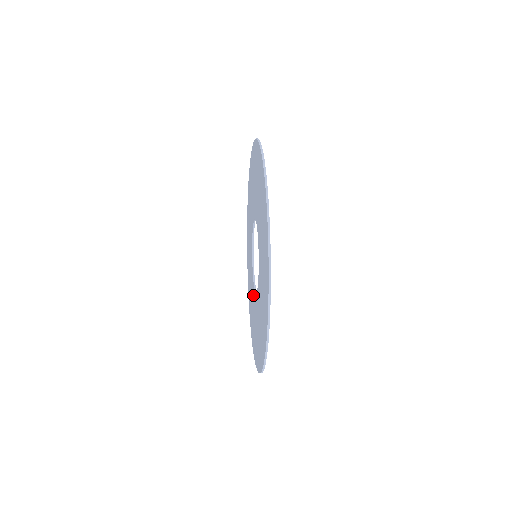
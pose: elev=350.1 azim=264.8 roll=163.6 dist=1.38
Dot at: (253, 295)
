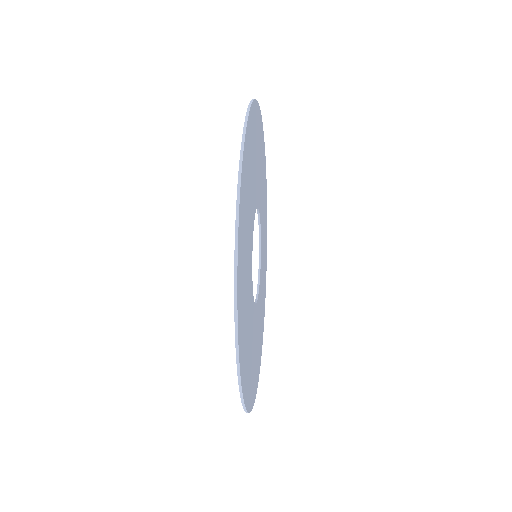
Dot at: occluded
